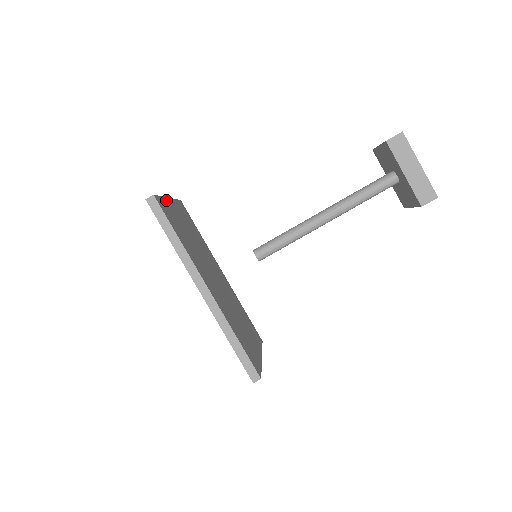
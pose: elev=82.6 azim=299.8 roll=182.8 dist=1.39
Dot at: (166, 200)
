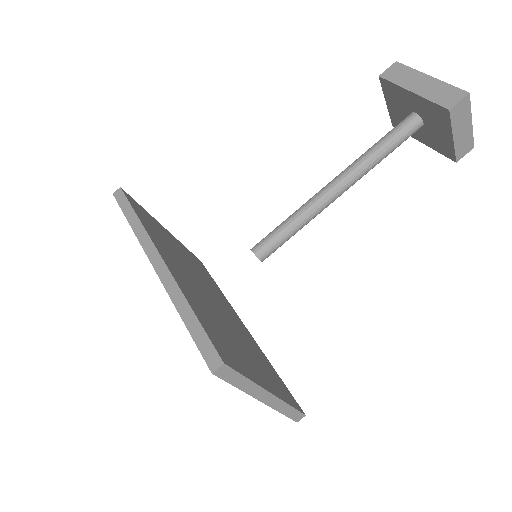
Dot at: (153, 218)
